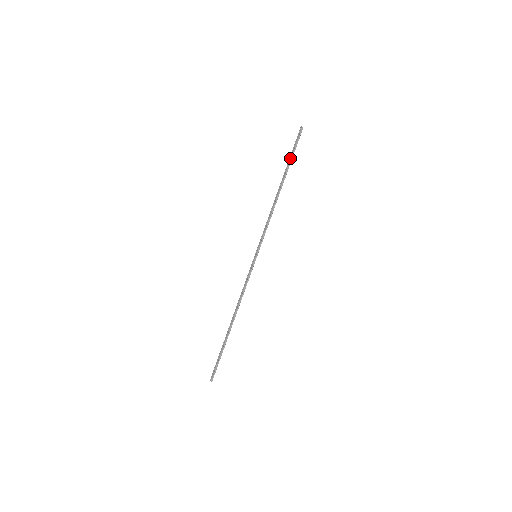
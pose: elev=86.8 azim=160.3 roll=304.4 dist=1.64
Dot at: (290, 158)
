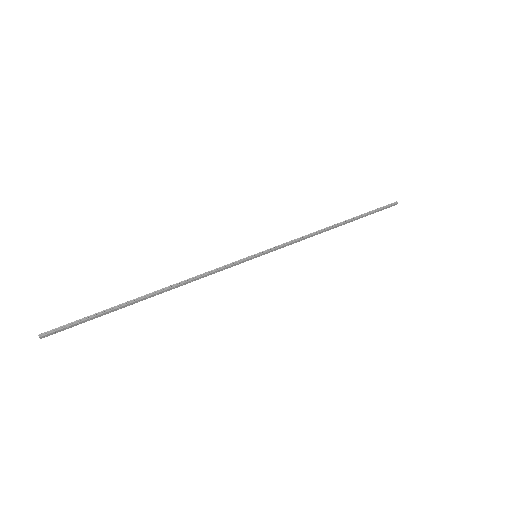
Dot at: occluded
